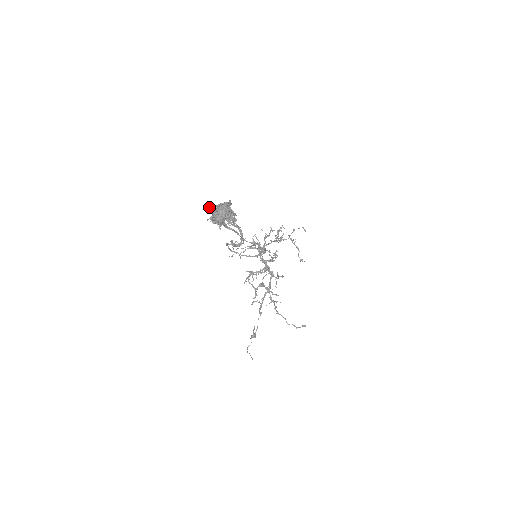
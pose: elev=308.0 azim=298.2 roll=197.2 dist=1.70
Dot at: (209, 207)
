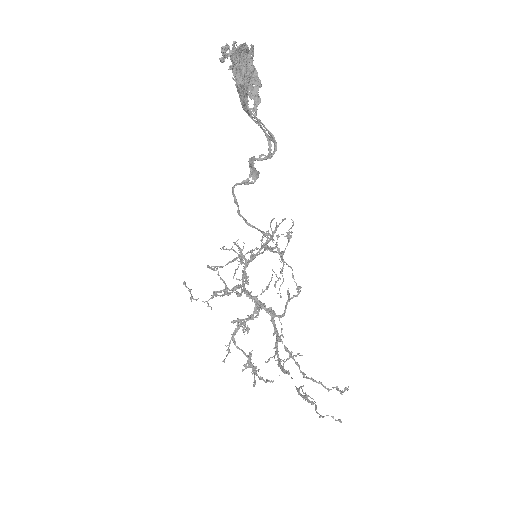
Dot at: (227, 46)
